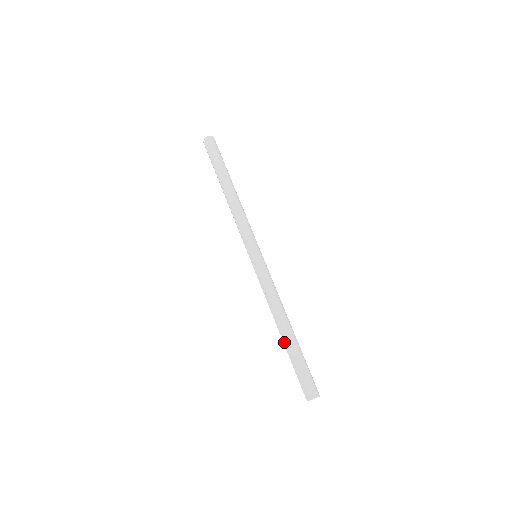
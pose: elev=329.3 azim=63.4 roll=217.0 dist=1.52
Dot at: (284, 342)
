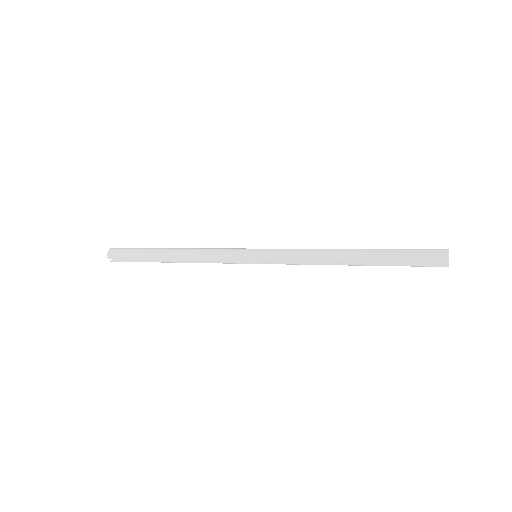
Dot at: (366, 265)
